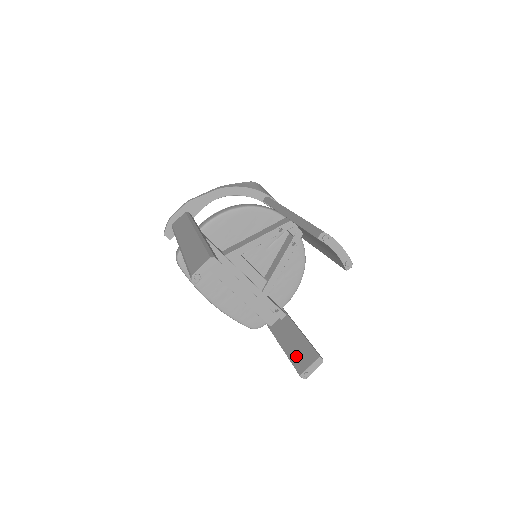
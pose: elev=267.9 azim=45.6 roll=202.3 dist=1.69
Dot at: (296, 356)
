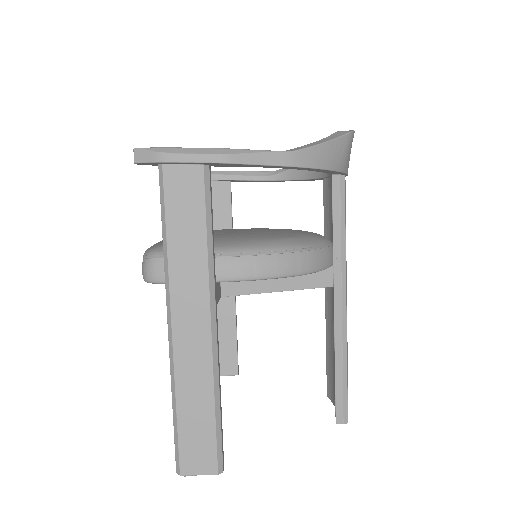
Dot at: occluded
